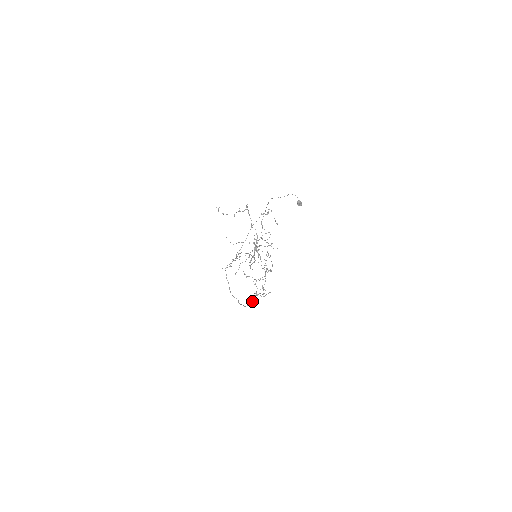
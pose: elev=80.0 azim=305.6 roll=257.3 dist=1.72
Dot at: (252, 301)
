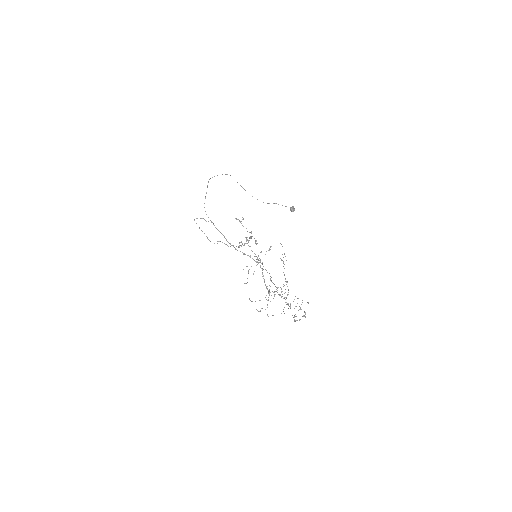
Dot at: (253, 274)
